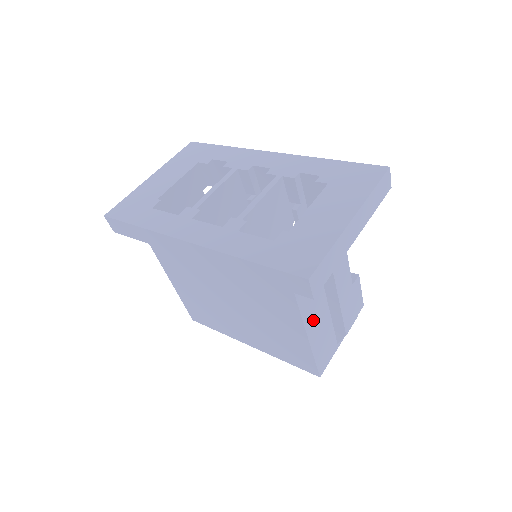
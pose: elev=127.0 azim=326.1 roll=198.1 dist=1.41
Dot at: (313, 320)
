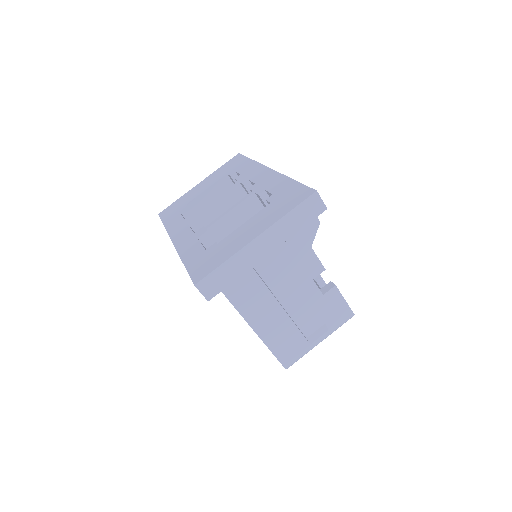
Dot at: (260, 318)
